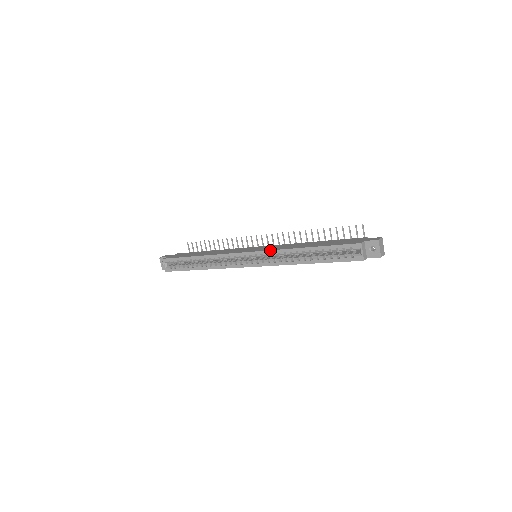
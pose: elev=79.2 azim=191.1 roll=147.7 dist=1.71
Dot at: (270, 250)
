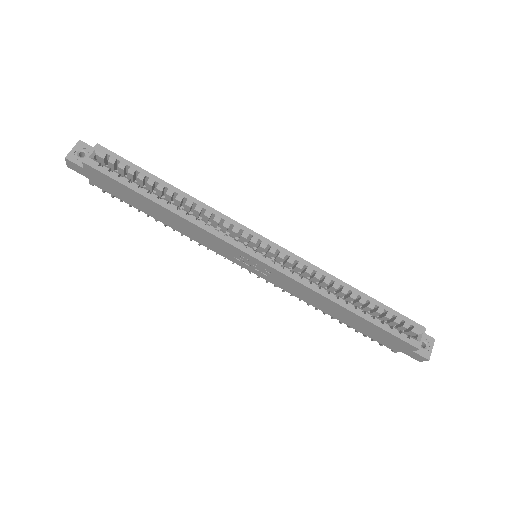
Dot at: occluded
